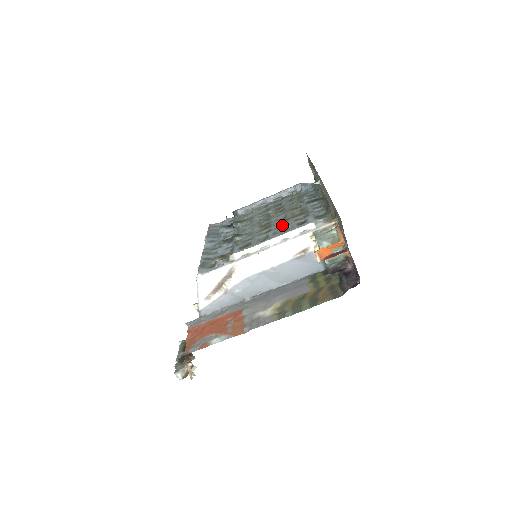
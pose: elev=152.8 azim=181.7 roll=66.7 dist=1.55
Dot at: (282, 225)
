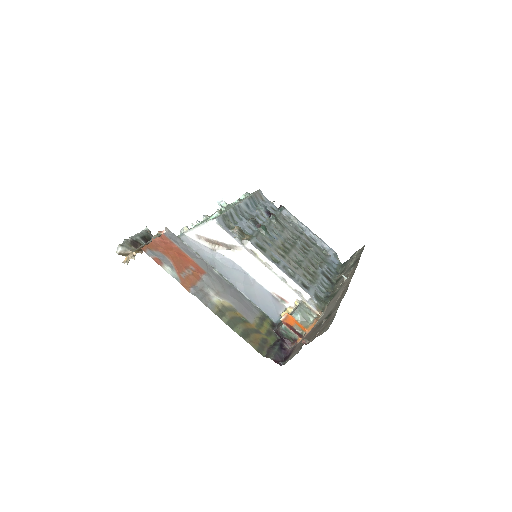
Dot at: (294, 265)
